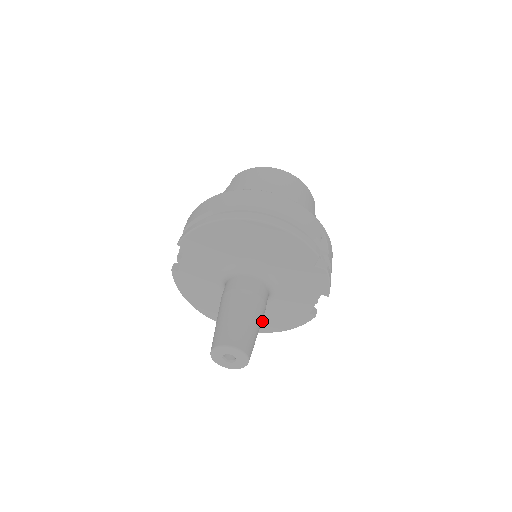
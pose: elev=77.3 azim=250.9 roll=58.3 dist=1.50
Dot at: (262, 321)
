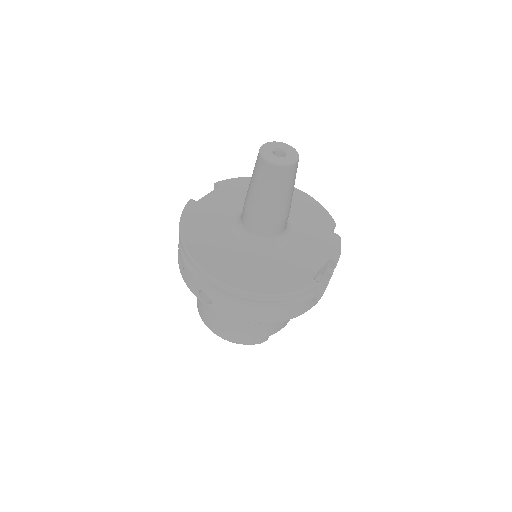
Dot at: (254, 274)
